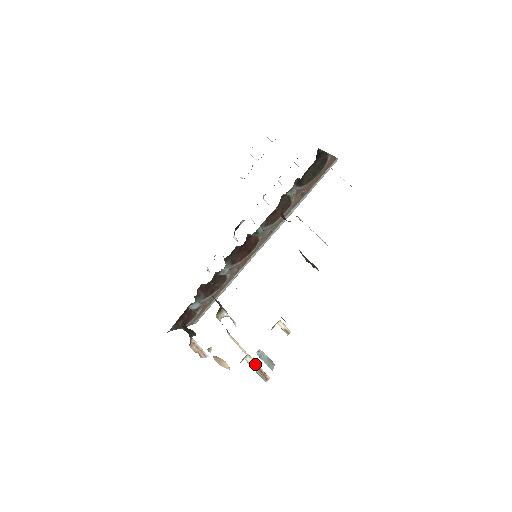
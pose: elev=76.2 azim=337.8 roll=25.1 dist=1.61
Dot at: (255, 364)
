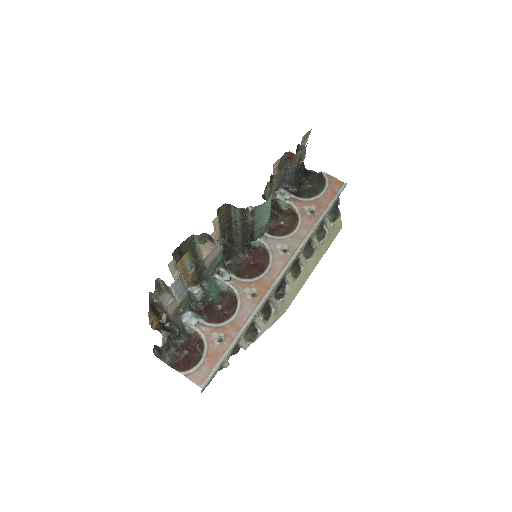
Dot at: occluded
